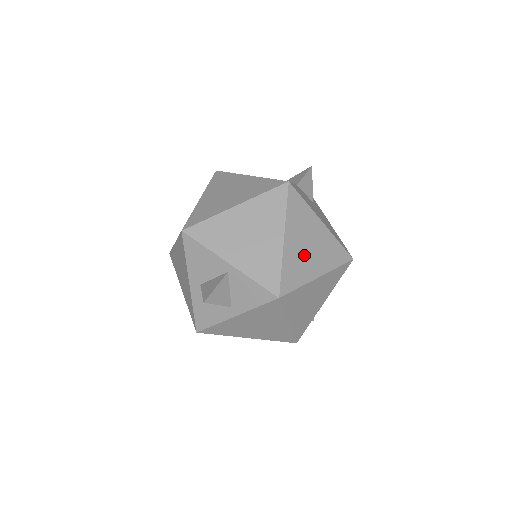
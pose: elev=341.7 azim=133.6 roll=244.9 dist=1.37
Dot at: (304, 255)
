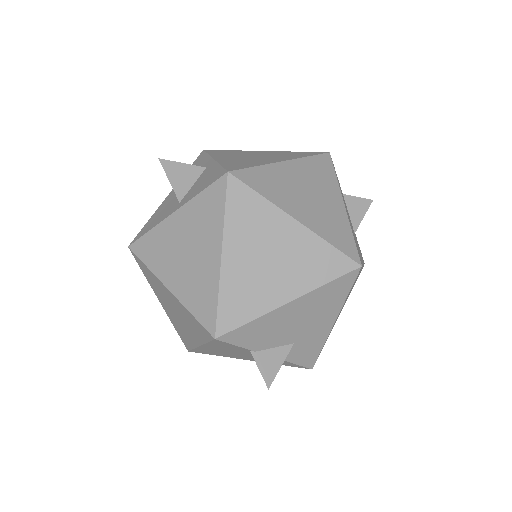
Dot at: (295, 191)
